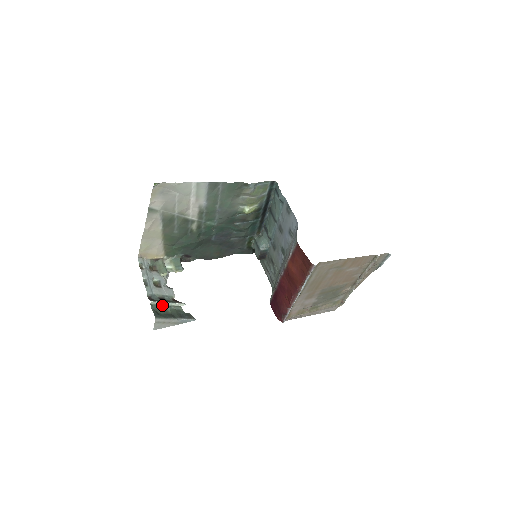
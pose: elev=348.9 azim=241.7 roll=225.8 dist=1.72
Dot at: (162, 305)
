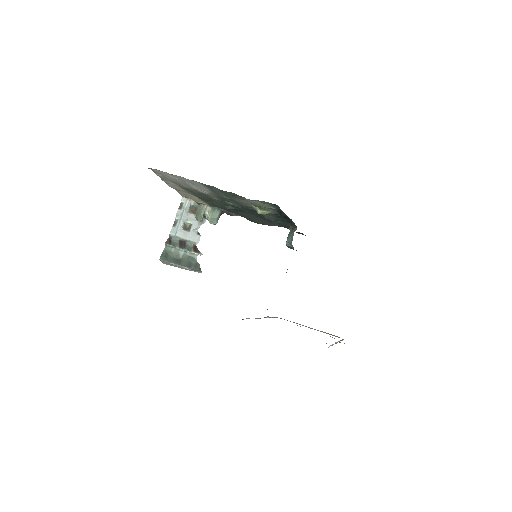
Dot at: (177, 249)
